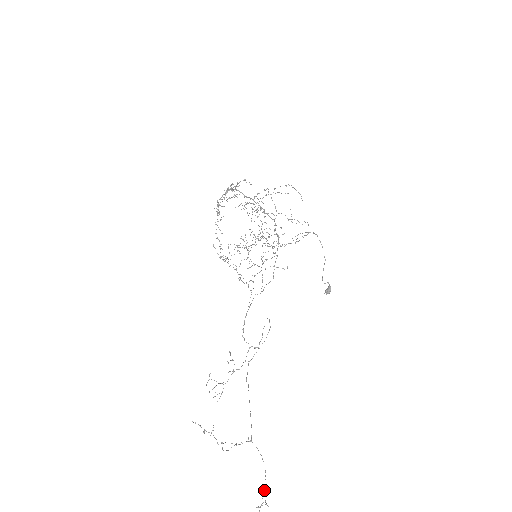
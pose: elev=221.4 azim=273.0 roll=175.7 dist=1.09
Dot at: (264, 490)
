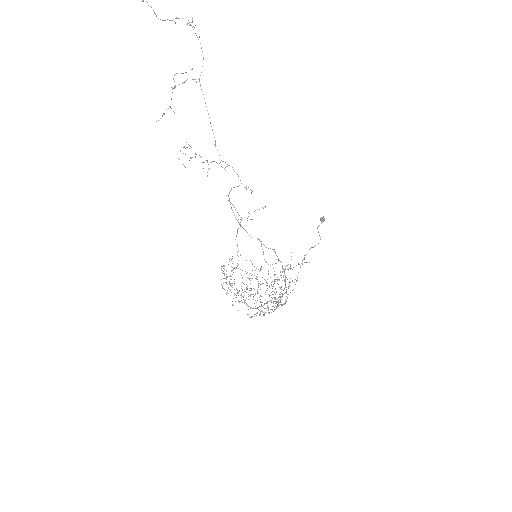
Dot at: (197, 37)
